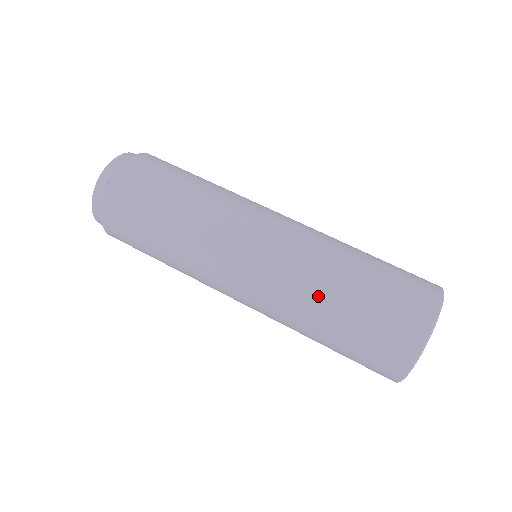
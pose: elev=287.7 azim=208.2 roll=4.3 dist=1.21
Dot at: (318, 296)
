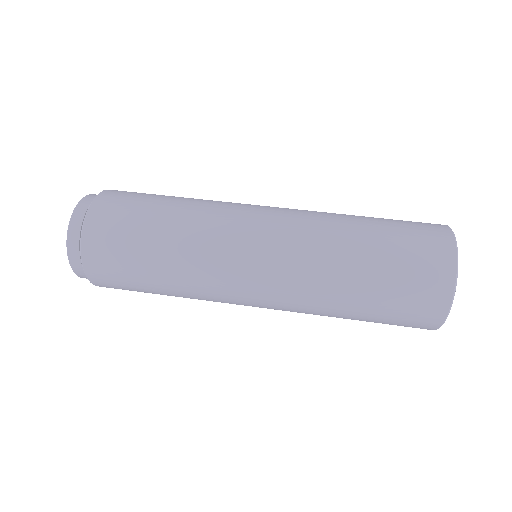
Dot at: (335, 292)
